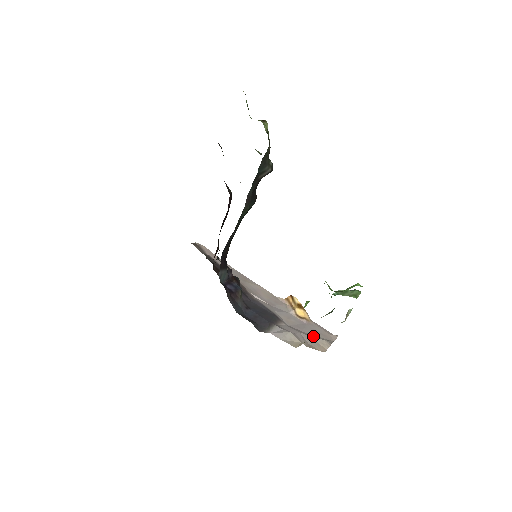
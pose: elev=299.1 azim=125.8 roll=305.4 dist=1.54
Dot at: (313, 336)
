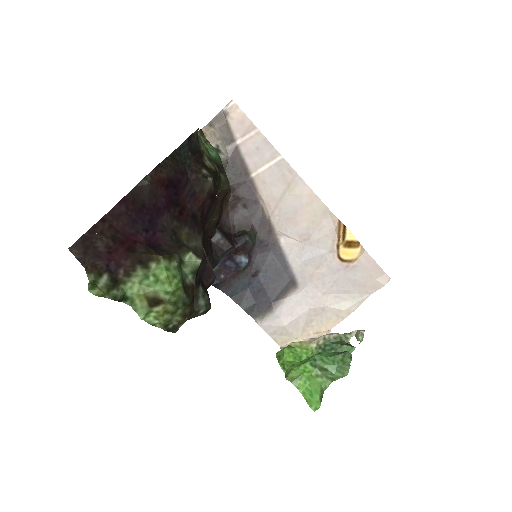
Dot at: (334, 301)
